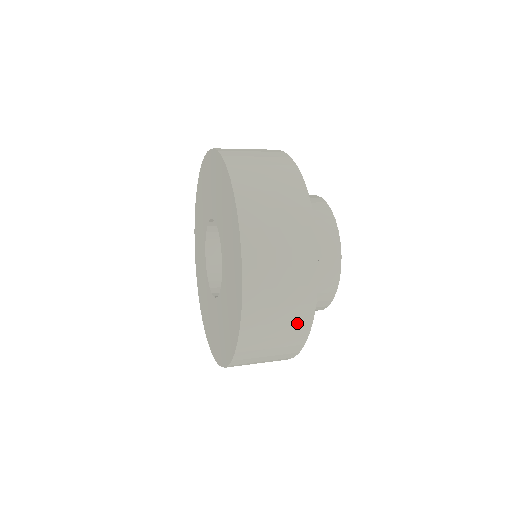
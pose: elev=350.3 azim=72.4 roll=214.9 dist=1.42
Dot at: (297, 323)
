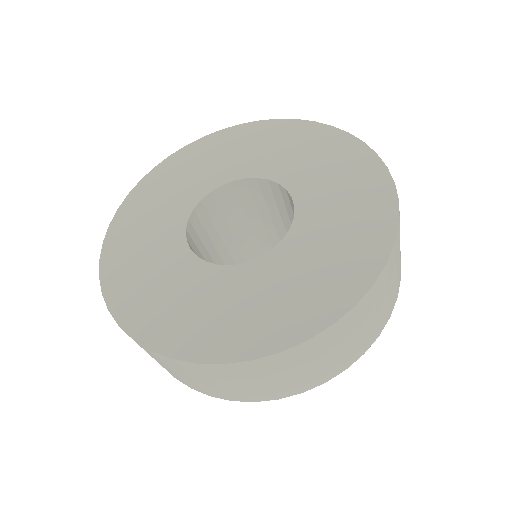
Dot at: (375, 328)
